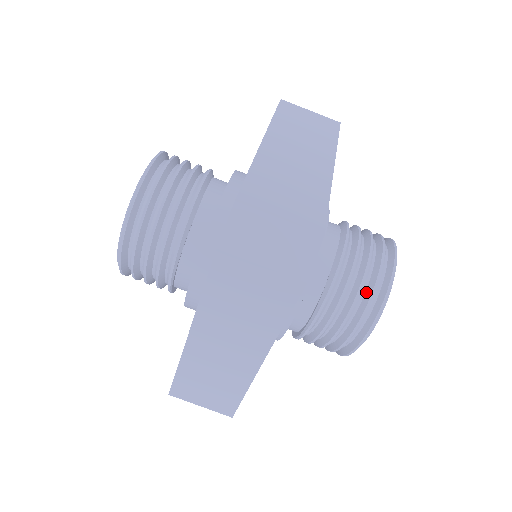
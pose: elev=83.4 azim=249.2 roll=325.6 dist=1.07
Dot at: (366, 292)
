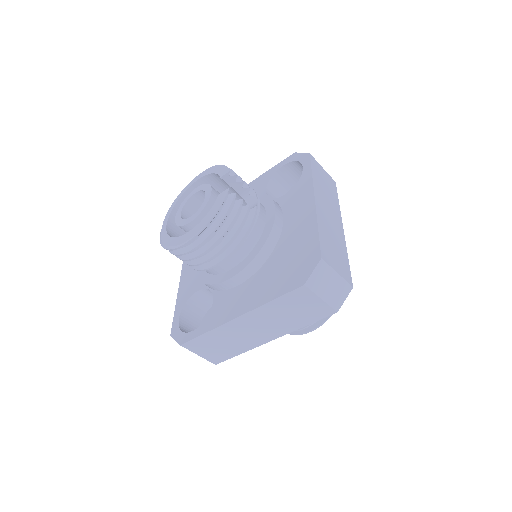
Dot at: occluded
